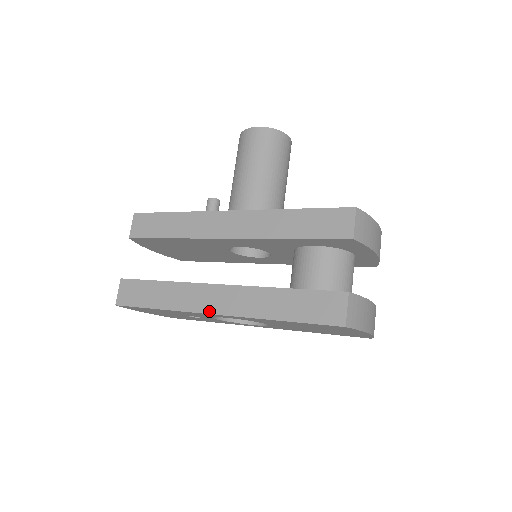
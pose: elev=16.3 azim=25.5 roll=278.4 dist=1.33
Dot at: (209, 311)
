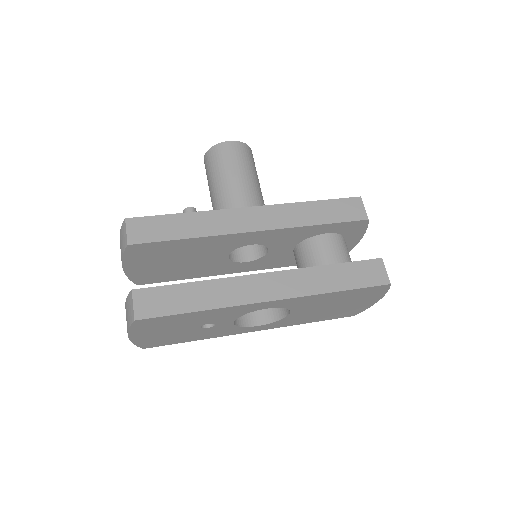
Dot at: (263, 299)
